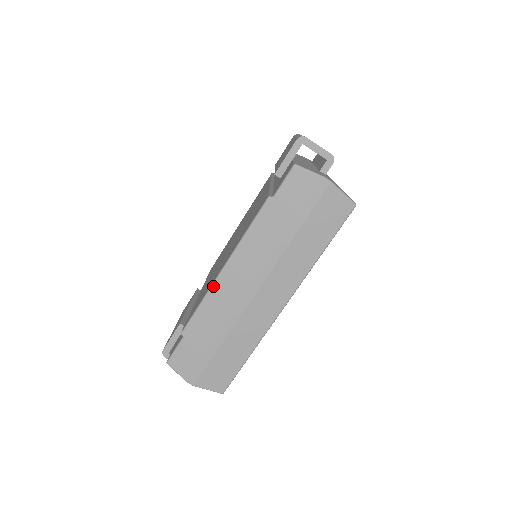
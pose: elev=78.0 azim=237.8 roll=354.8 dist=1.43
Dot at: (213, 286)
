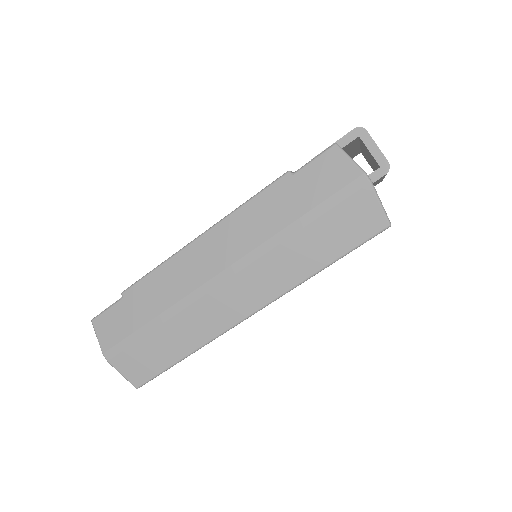
Dot at: (180, 252)
